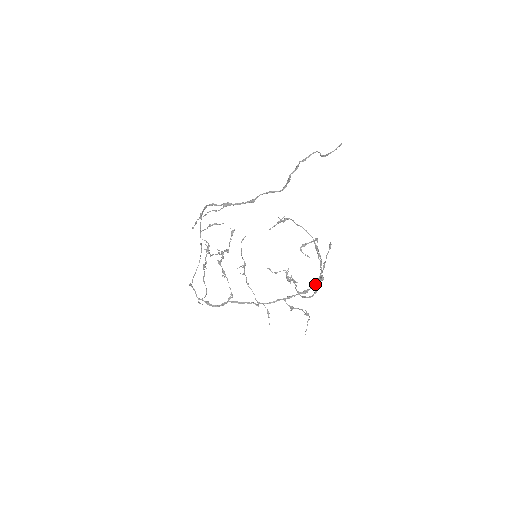
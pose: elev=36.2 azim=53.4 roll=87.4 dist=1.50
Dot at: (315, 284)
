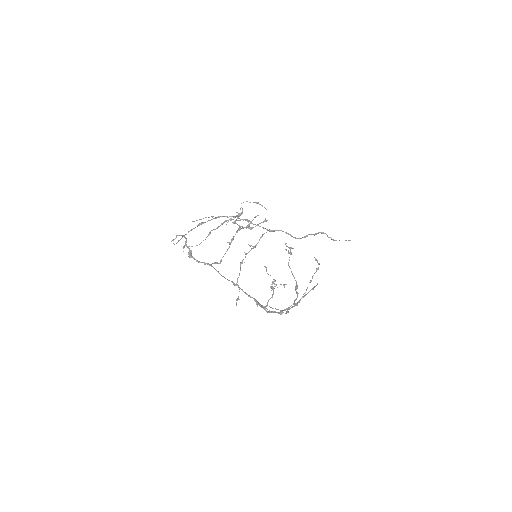
Dot at: occluded
